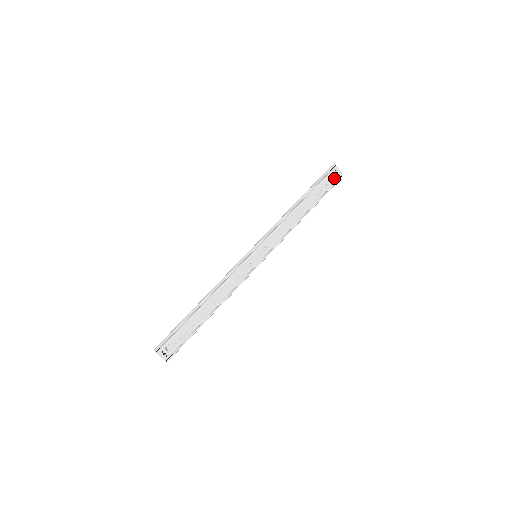
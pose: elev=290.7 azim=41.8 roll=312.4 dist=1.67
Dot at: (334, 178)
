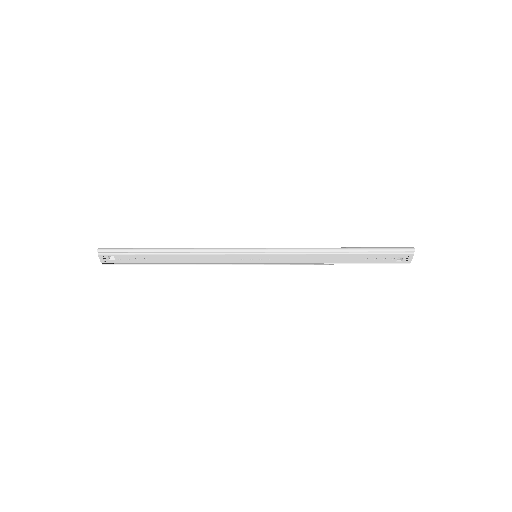
Dot at: (400, 258)
